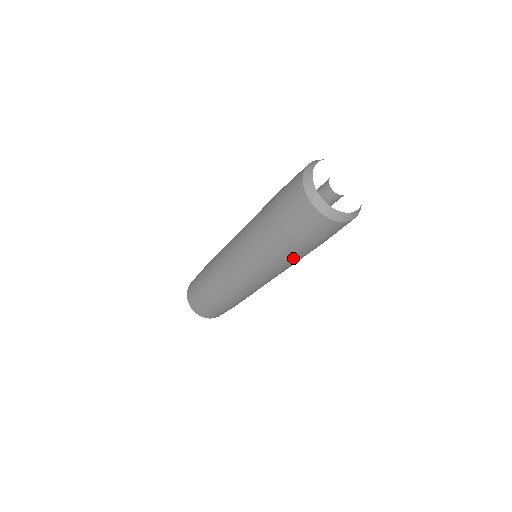
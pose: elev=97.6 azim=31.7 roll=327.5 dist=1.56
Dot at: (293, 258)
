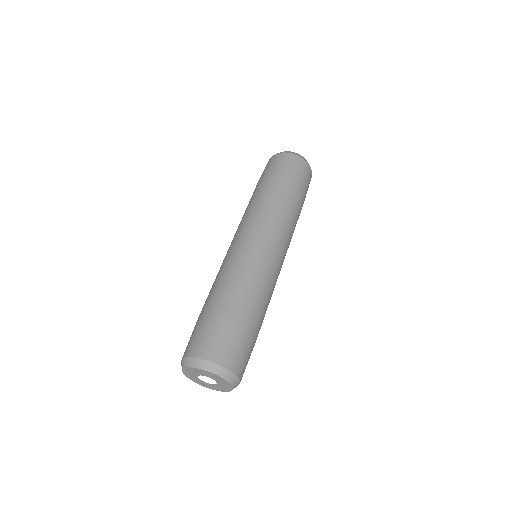
Dot at: (296, 209)
